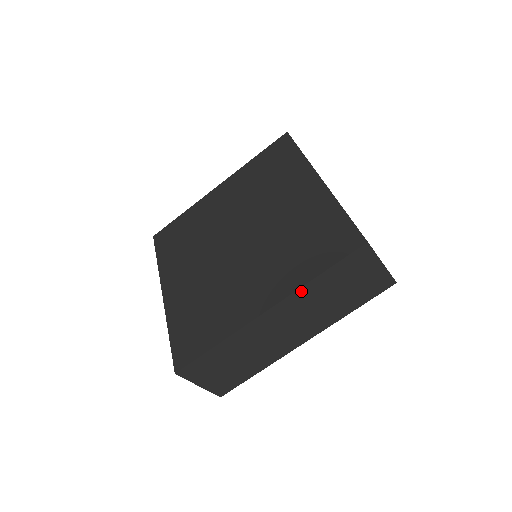
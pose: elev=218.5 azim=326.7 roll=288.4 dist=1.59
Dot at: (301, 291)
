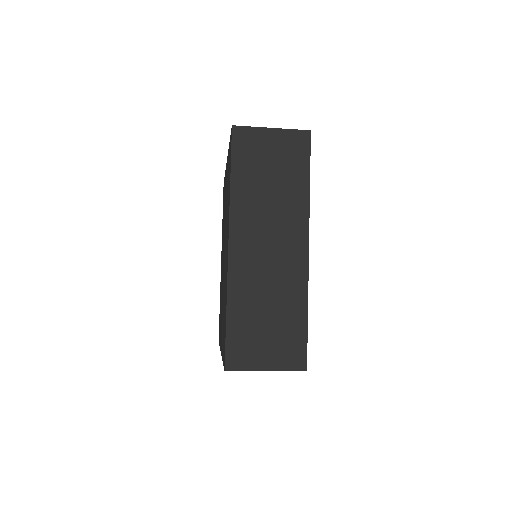
Dot at: (234, 205)
